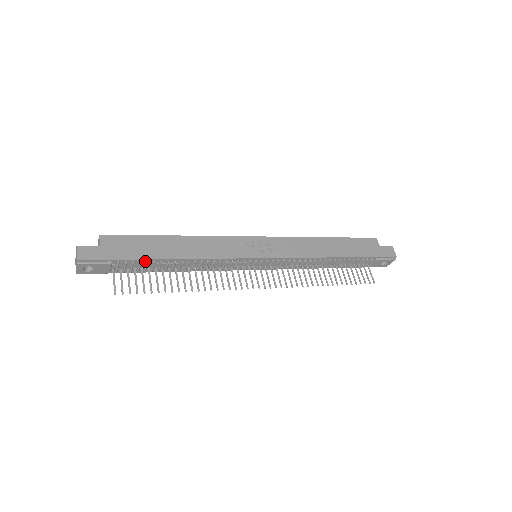
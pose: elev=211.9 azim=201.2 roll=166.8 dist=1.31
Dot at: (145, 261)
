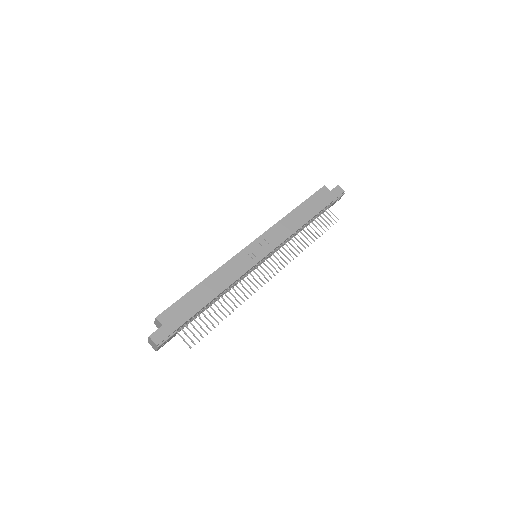
Dot at: (195, 314)
